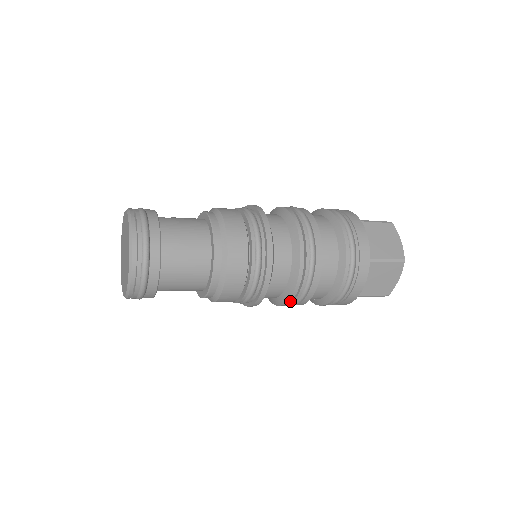
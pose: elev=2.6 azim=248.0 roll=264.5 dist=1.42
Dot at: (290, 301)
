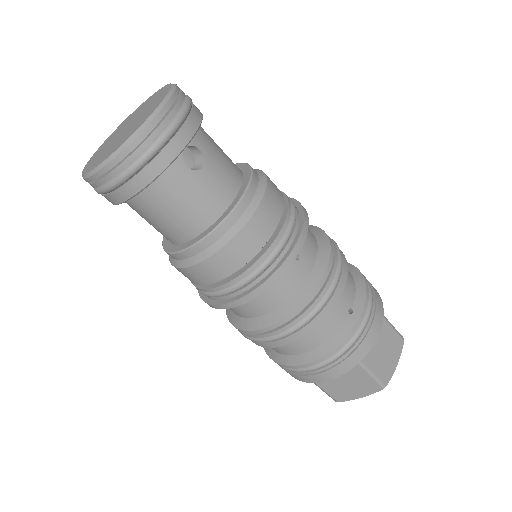
Dot at: (332, 248)
